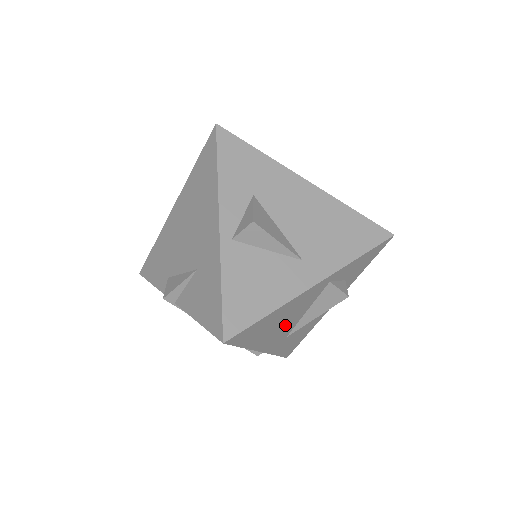
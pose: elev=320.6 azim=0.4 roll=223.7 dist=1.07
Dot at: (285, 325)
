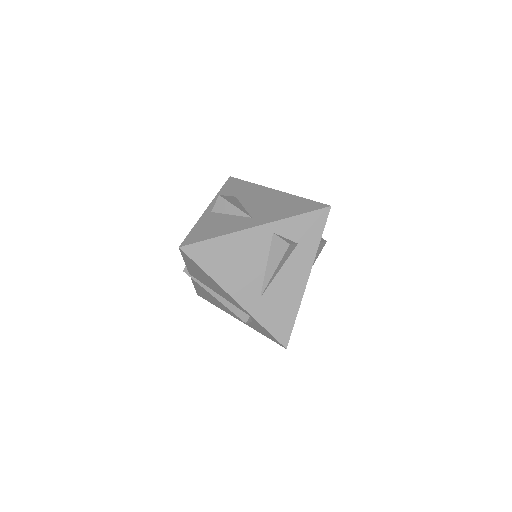
Dot at: (247, 272)
